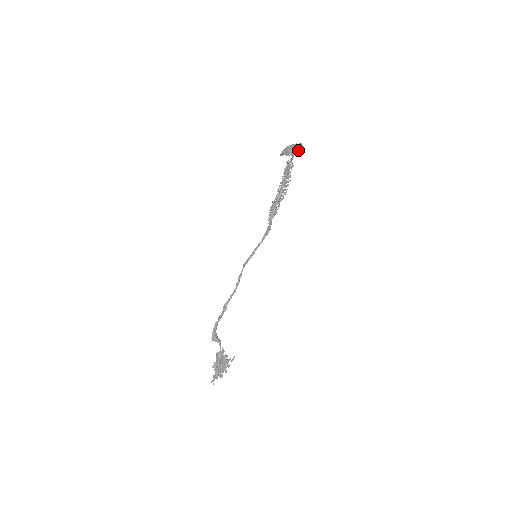
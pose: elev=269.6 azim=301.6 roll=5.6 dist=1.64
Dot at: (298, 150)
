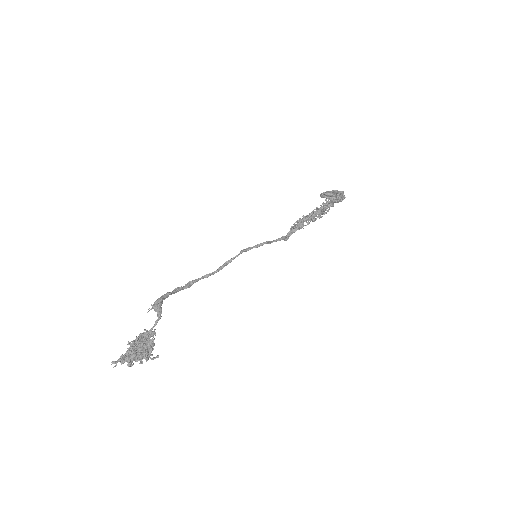
Dot at: (340, 200)
